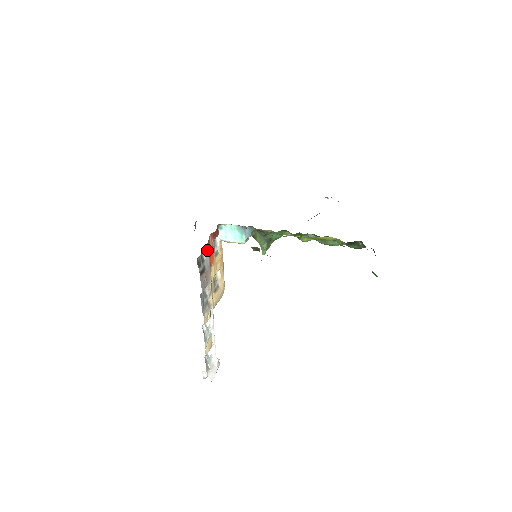
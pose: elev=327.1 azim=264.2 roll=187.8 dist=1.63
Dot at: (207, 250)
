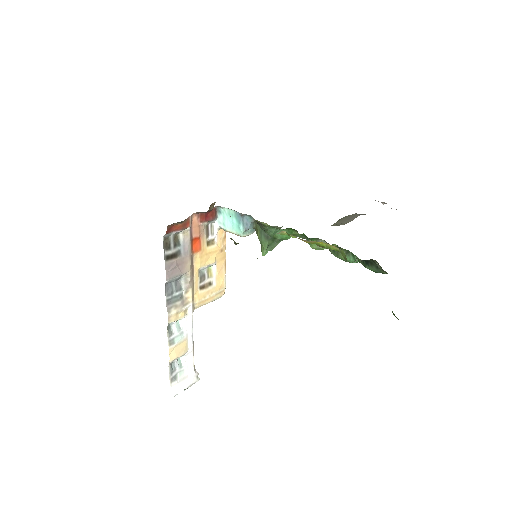
Dot at: (187, 232)
